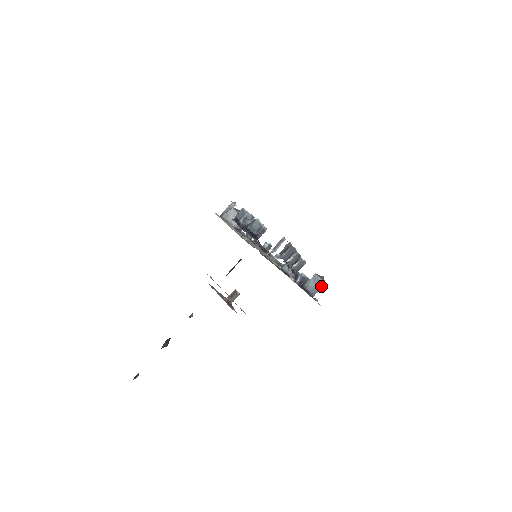
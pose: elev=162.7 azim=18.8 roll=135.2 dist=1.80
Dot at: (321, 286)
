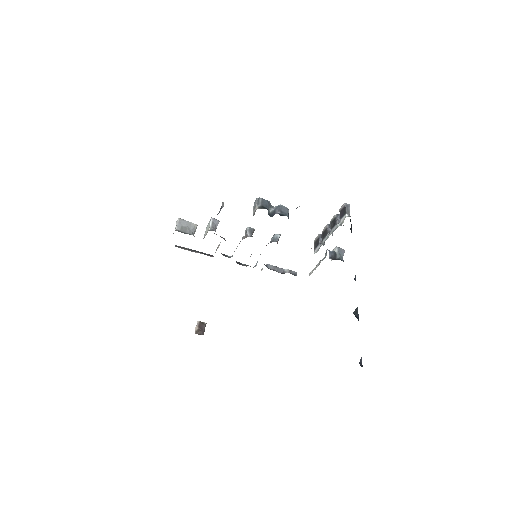
Dot at: occluded
